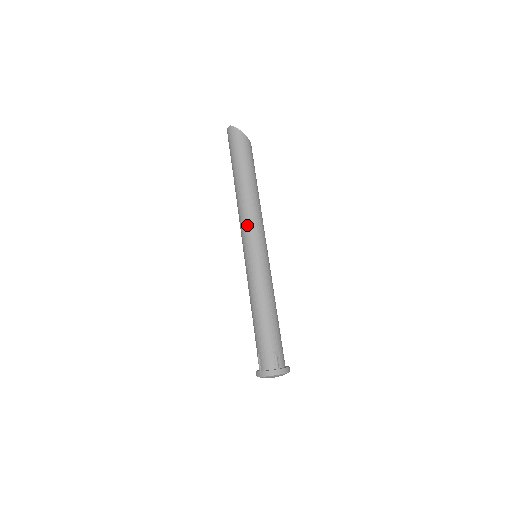
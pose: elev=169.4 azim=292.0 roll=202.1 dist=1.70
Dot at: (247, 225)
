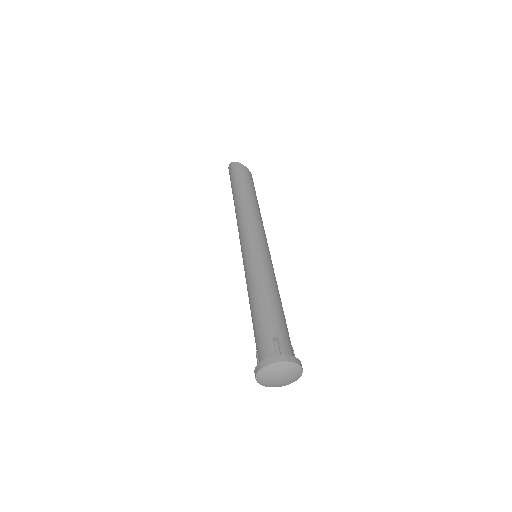
Dot at: (243, 226)
